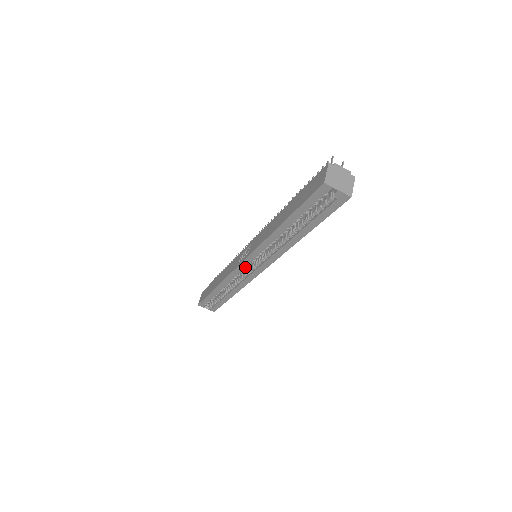
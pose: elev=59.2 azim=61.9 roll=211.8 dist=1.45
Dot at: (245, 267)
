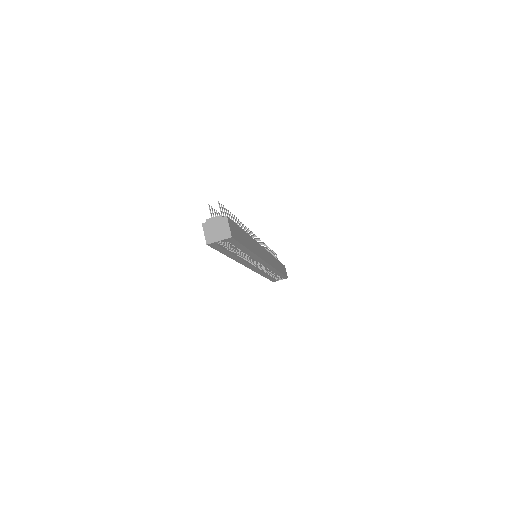
Dot at: (257, 266)
